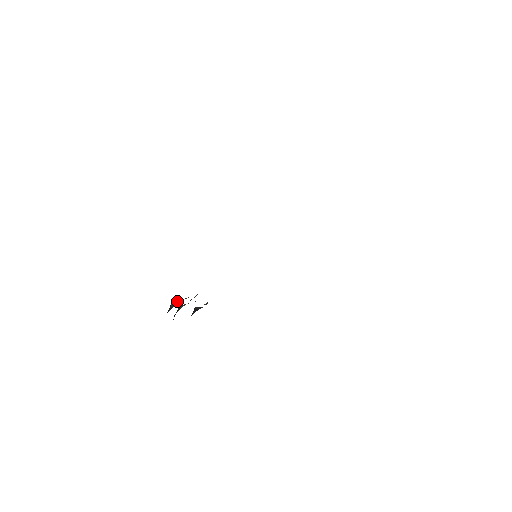
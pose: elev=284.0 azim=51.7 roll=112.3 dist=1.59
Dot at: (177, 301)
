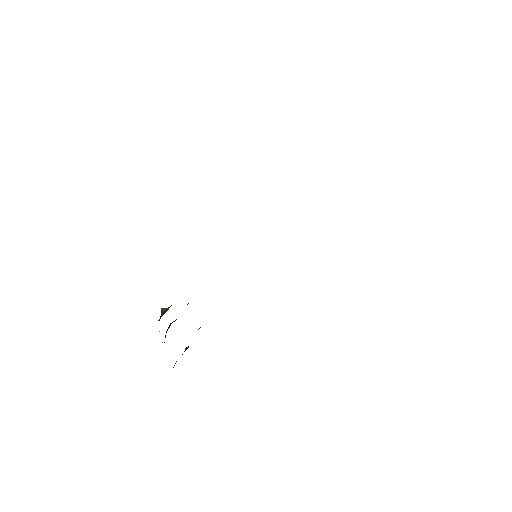
Dot at: (168, 307)
